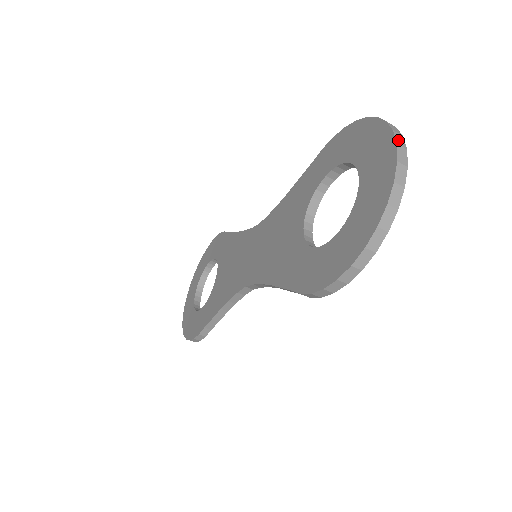
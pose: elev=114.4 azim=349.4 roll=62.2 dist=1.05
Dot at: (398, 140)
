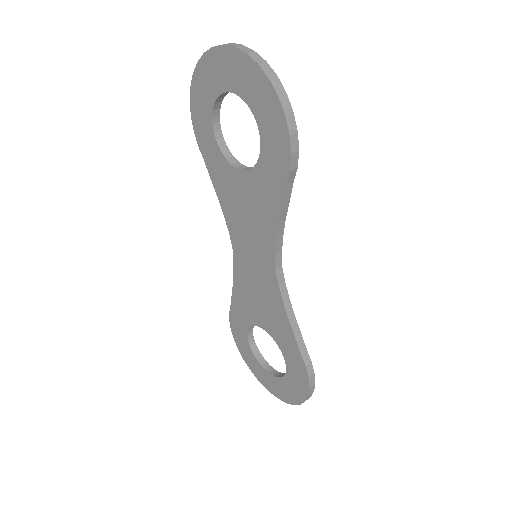
Dot at: (212, 49)
